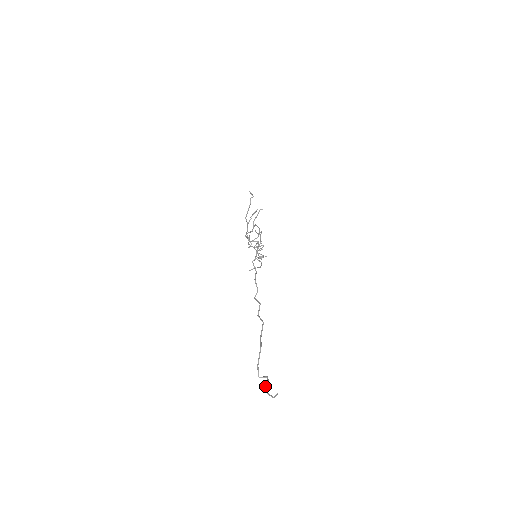
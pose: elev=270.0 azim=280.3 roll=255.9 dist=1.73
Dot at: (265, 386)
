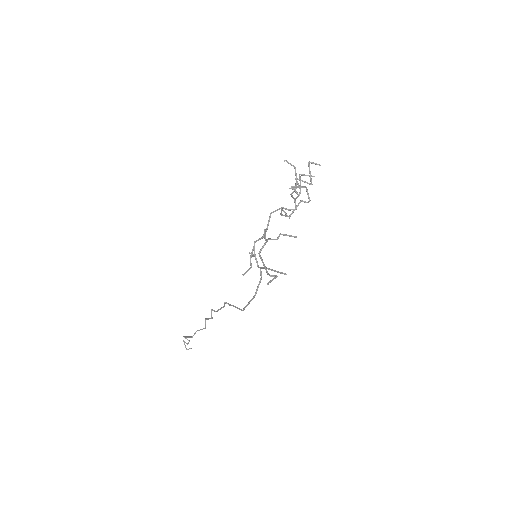
Dot at: (185, 342)
